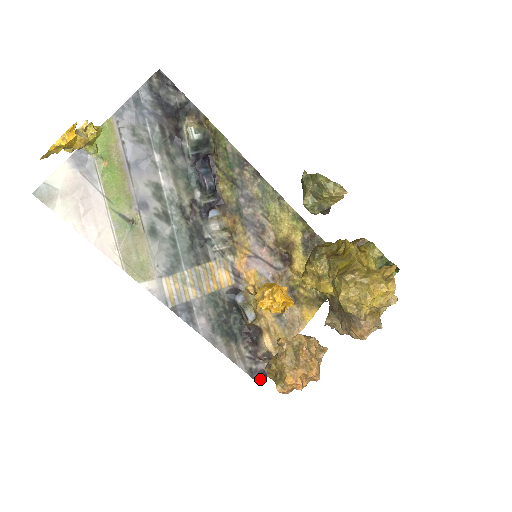
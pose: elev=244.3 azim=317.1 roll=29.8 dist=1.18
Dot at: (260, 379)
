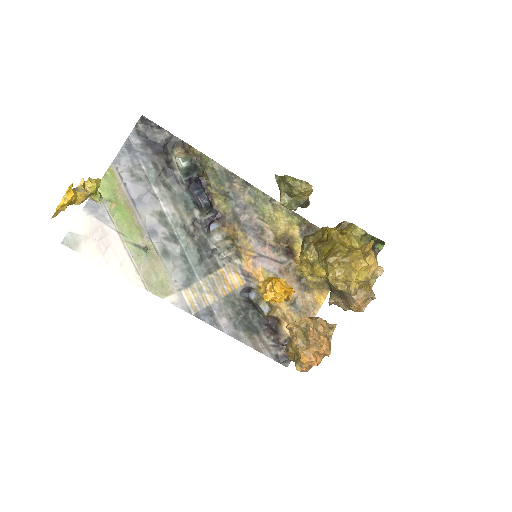
Dot at: (287, 363)
